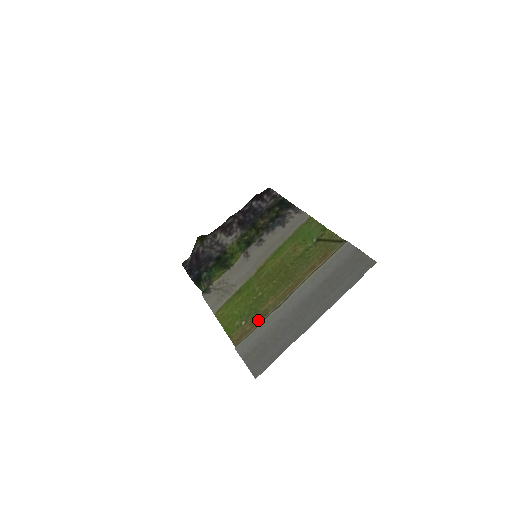
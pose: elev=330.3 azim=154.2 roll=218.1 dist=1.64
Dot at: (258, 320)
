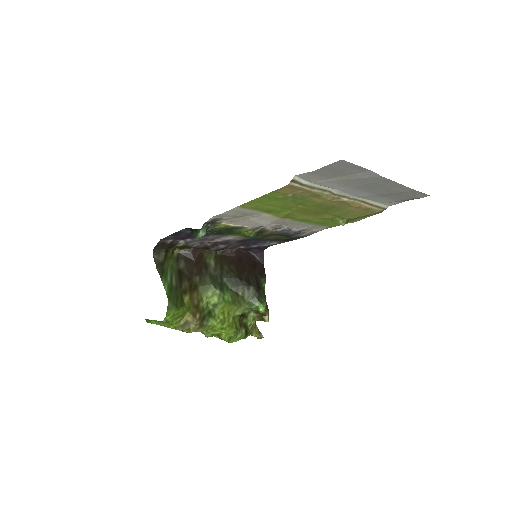
Dot at: (311, 193)
